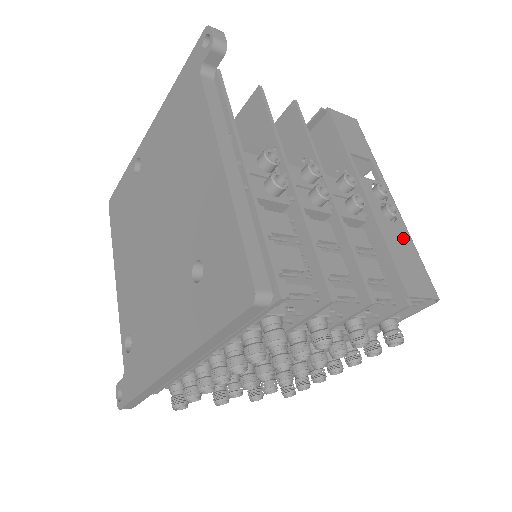
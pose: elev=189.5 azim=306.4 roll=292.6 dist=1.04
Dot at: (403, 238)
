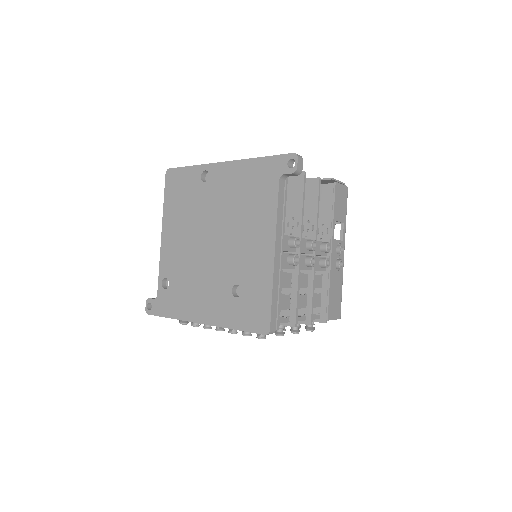
Dot at: (339, 282)
